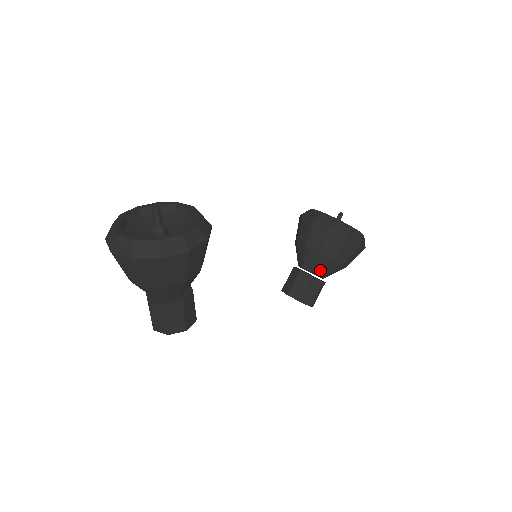
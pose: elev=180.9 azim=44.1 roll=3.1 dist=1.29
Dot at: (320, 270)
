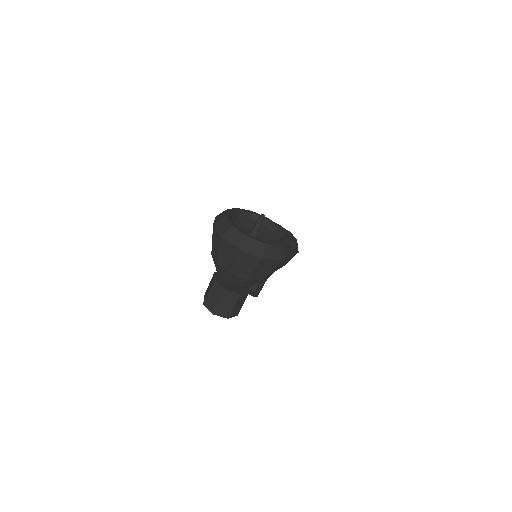
Dot at: occluded
